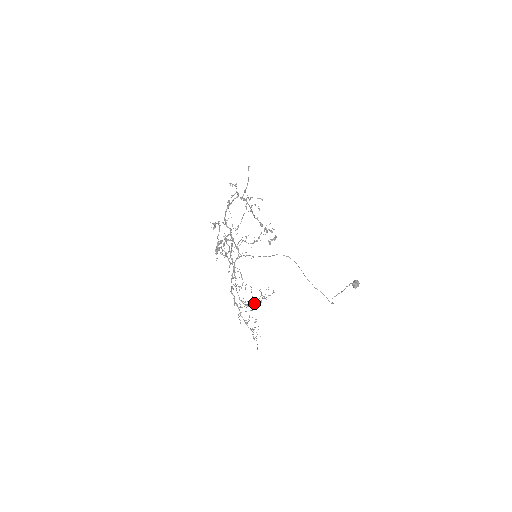
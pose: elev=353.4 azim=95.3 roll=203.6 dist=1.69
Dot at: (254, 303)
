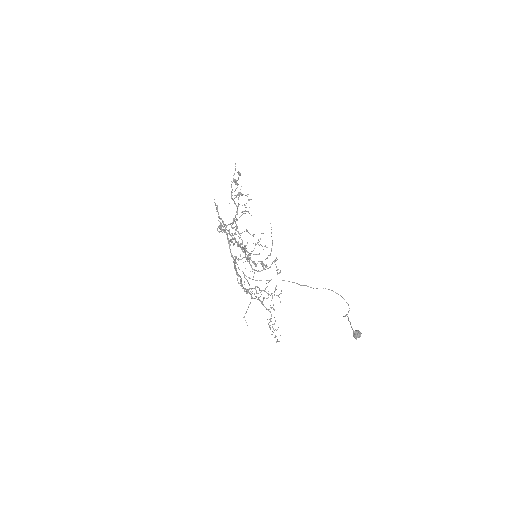
Dot at: (271, 264)
